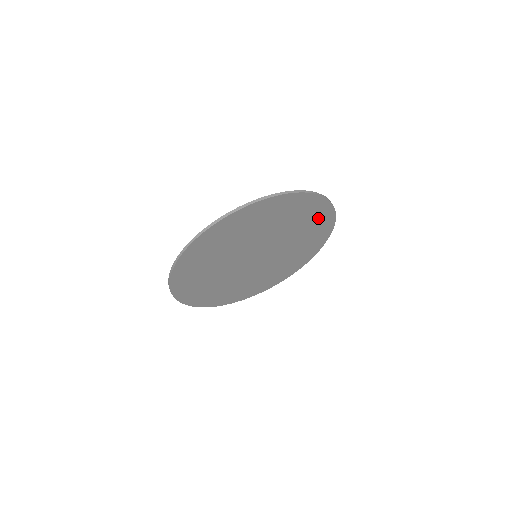
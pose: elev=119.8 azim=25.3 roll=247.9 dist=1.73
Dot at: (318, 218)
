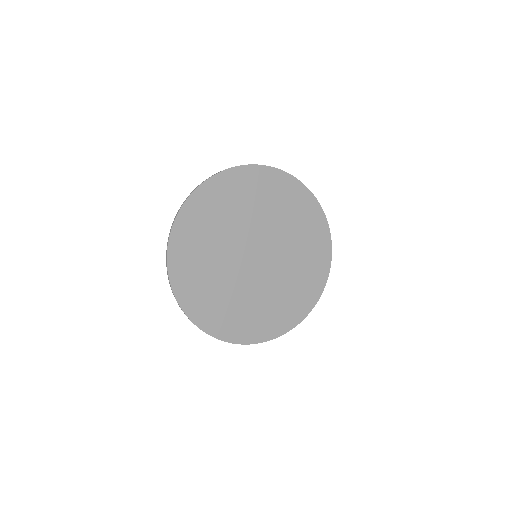
Dot at: (310, 221)
